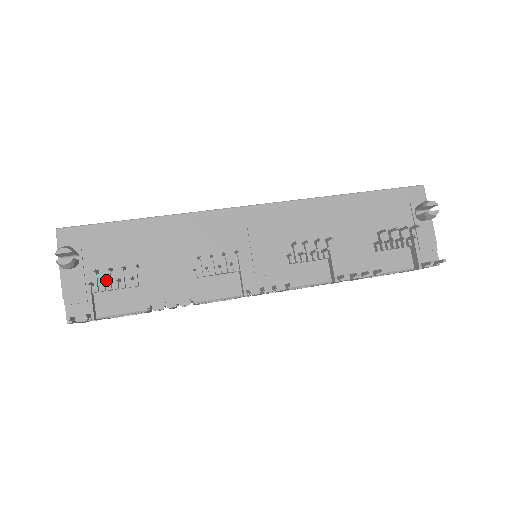
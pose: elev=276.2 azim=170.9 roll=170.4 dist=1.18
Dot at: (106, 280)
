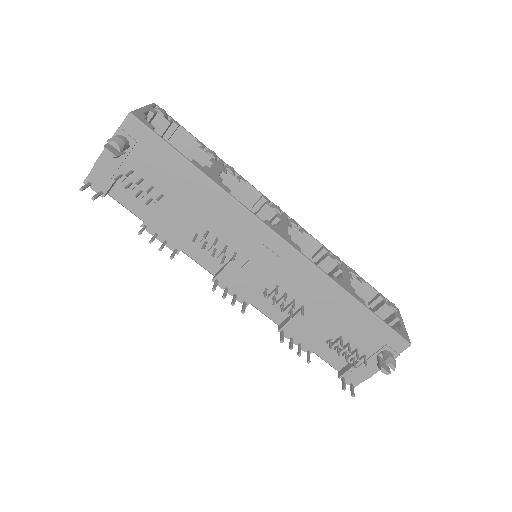
Dot at: (133, 182)
